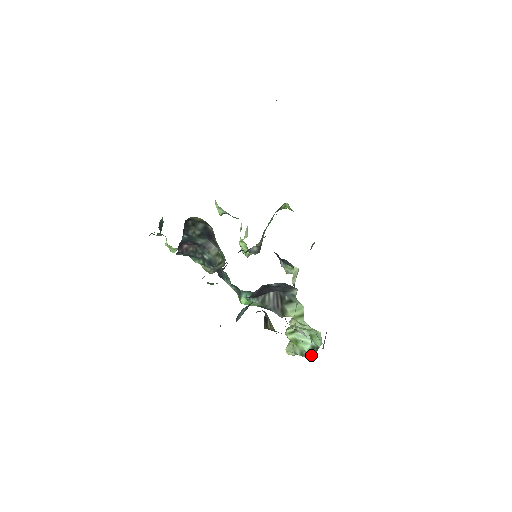
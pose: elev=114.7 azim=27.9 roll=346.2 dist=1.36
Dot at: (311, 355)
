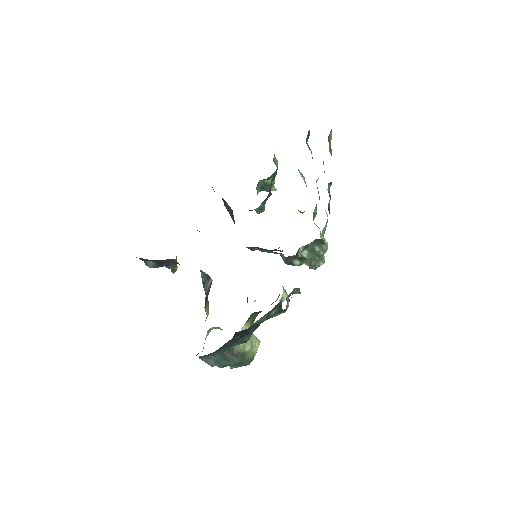
Dot at: occluded
